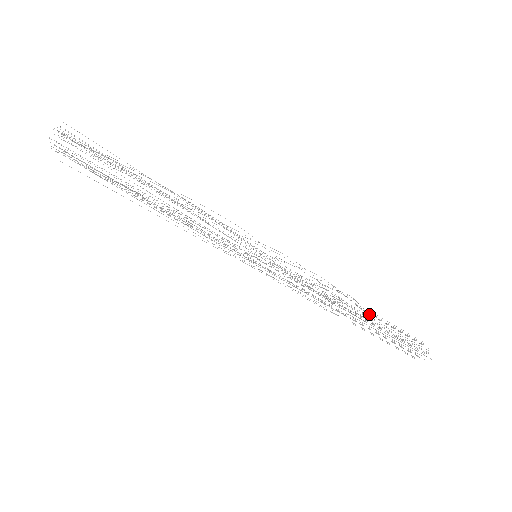
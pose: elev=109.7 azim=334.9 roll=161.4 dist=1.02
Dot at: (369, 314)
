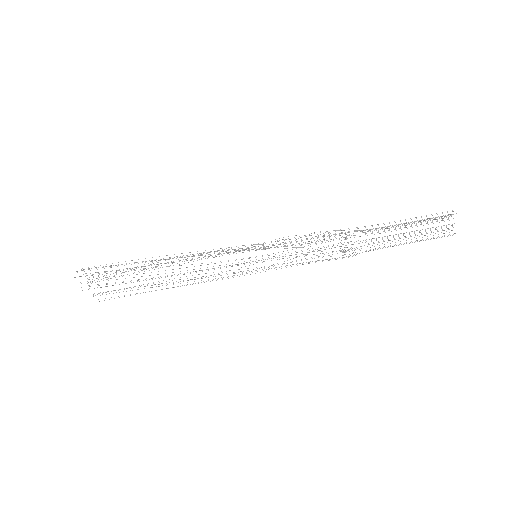
Dot at: (375, 229)
